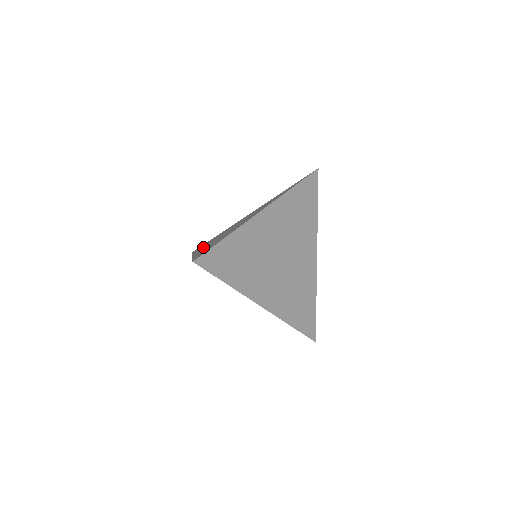
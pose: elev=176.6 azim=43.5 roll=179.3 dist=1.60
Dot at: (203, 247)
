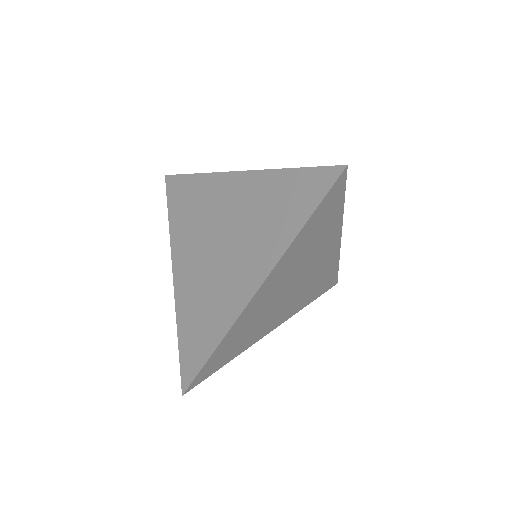
Dot at: (182, 251)
